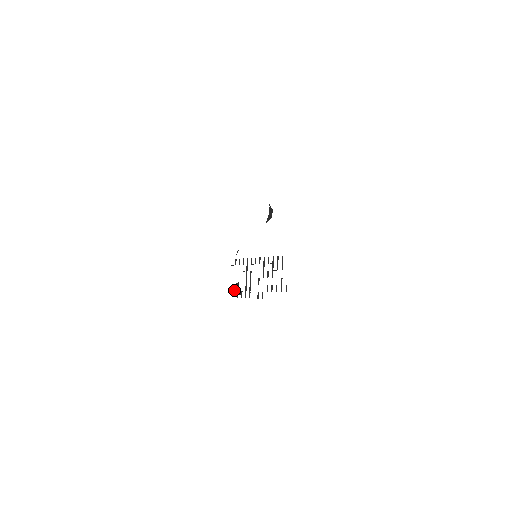
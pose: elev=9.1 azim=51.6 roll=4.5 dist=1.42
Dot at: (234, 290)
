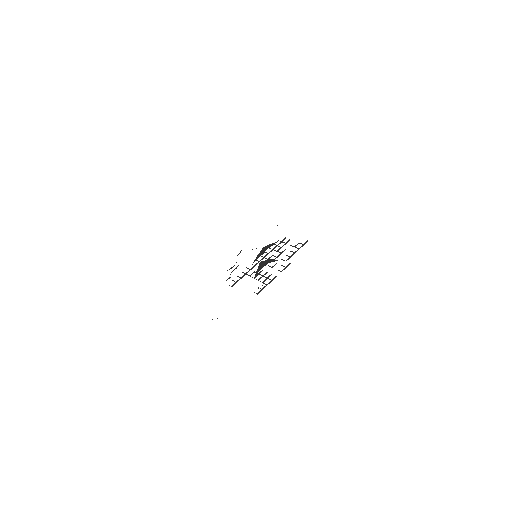
Dot at: occluded
